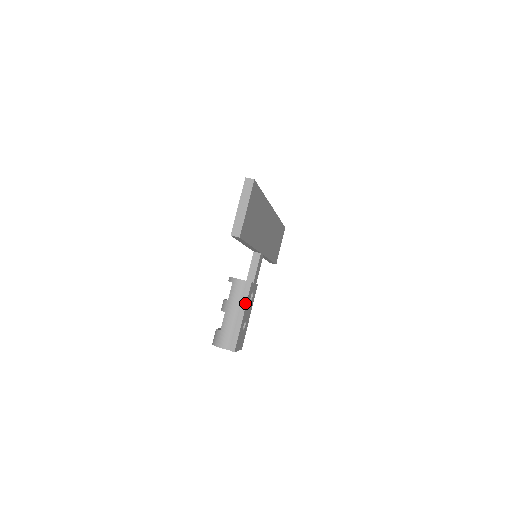
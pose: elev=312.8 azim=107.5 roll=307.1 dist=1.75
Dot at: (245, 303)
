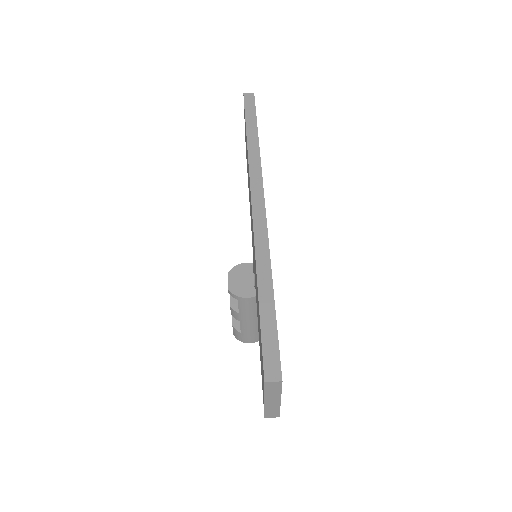
Dot at: occluded
